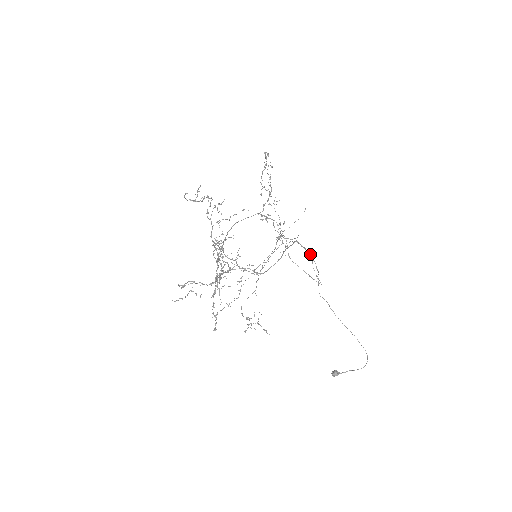
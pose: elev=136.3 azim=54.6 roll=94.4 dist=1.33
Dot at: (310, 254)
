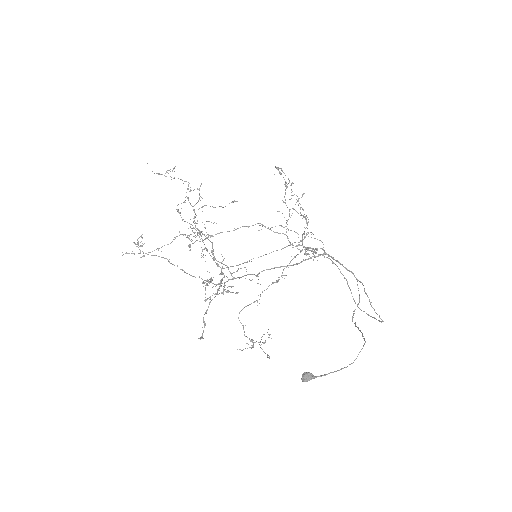
Dot at: (353, 273)
